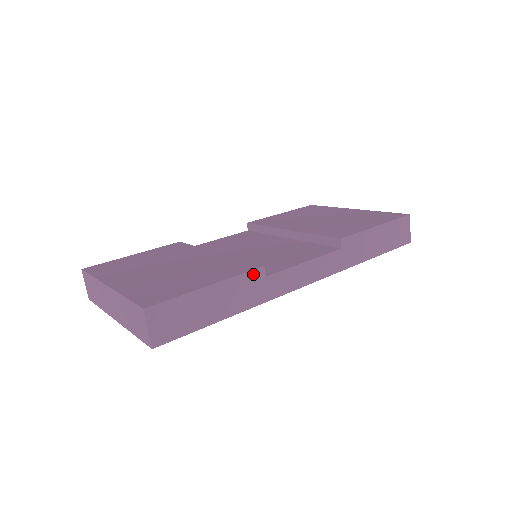
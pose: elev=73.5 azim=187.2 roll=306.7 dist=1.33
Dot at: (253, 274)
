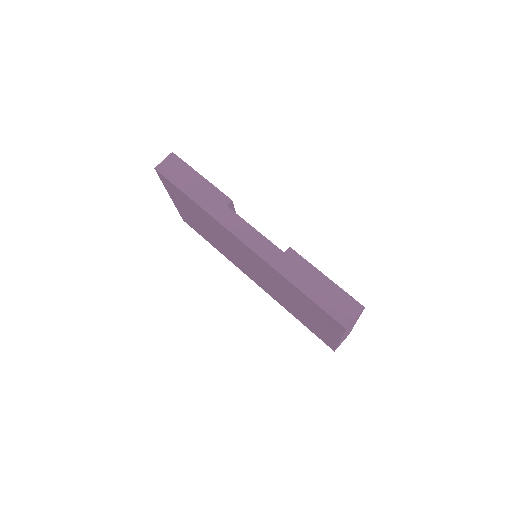
Dot at: (223, 197)
